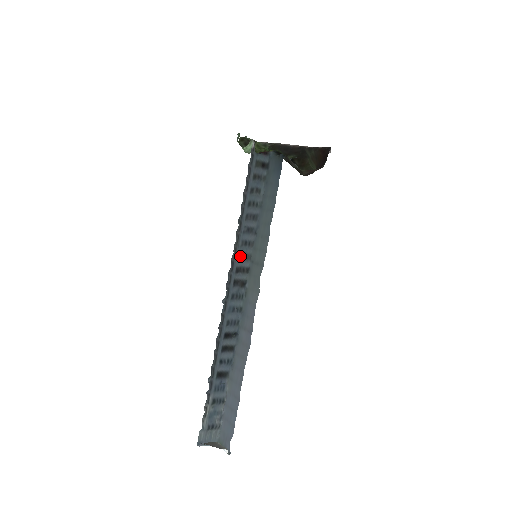
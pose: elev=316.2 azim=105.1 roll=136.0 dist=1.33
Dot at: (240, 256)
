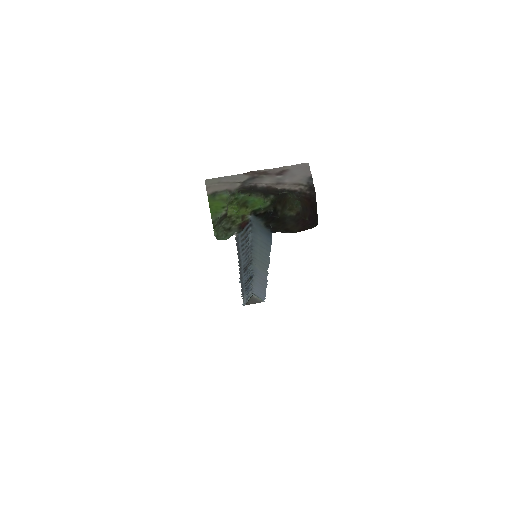
Dot at: (244, 265)
